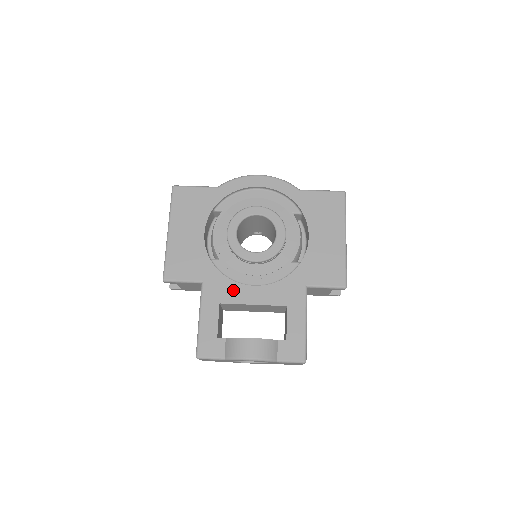
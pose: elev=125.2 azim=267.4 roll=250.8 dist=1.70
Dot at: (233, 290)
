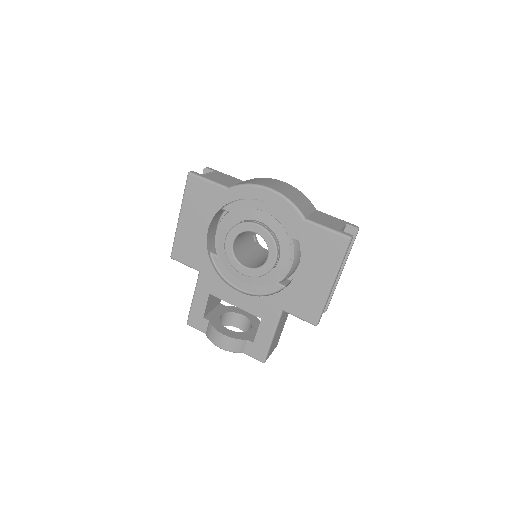
Dot at: (222, 288)
